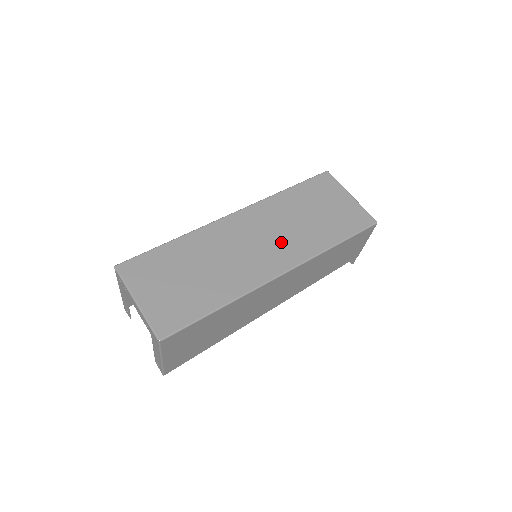
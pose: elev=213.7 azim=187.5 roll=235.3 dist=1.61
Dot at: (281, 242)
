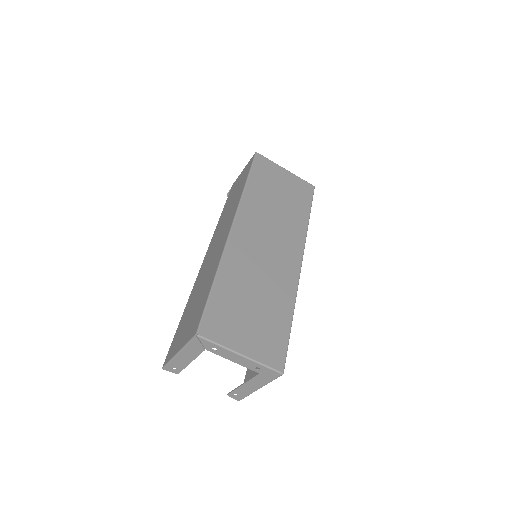
Dot at: (281, 236)
